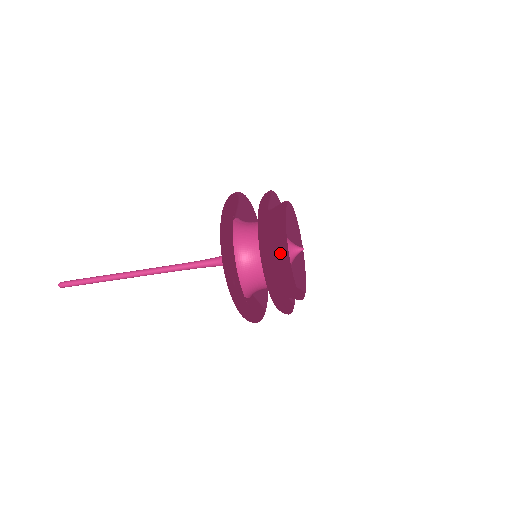
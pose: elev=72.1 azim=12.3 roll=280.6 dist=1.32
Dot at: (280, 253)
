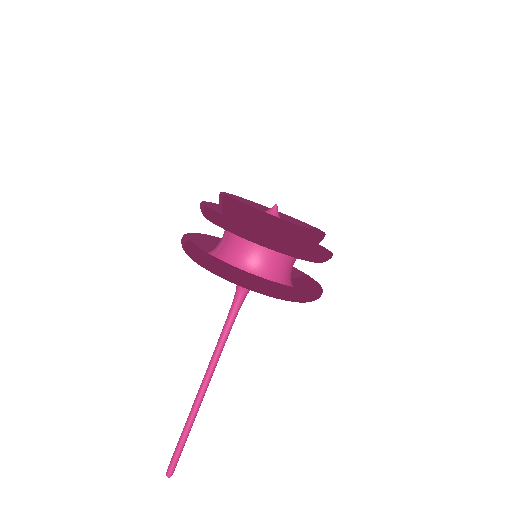
Dot at: (280, 229)
